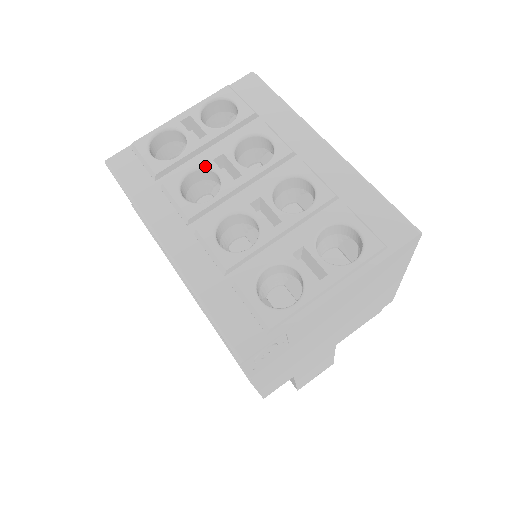
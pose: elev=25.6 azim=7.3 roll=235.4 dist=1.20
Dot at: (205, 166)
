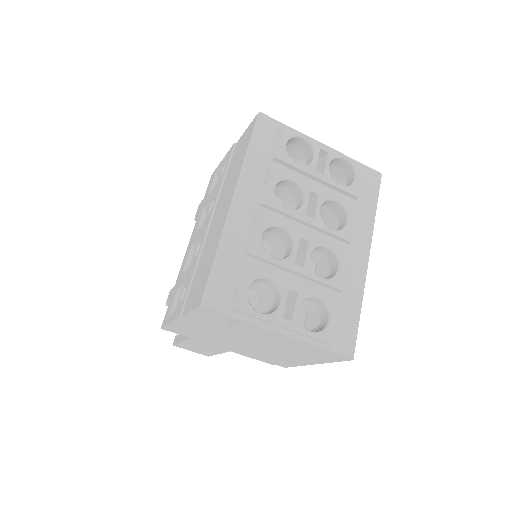
Dot at: (304, 189)
